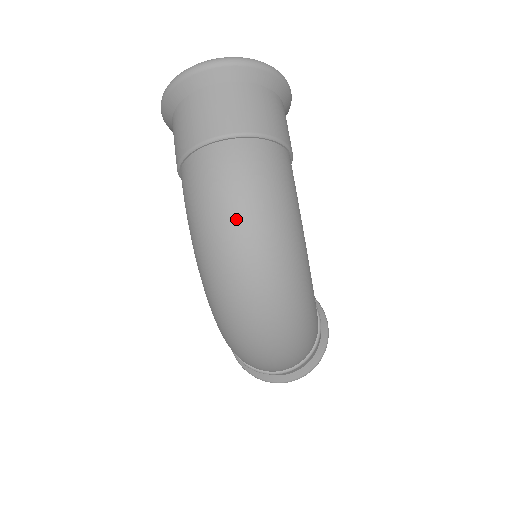
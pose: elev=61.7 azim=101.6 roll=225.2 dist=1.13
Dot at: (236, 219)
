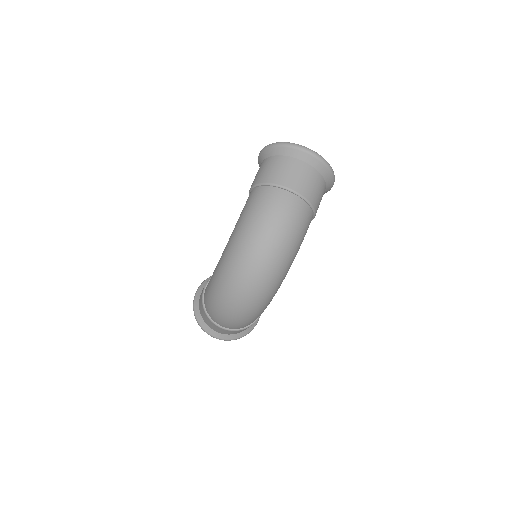
Dot at: (272, 234)
